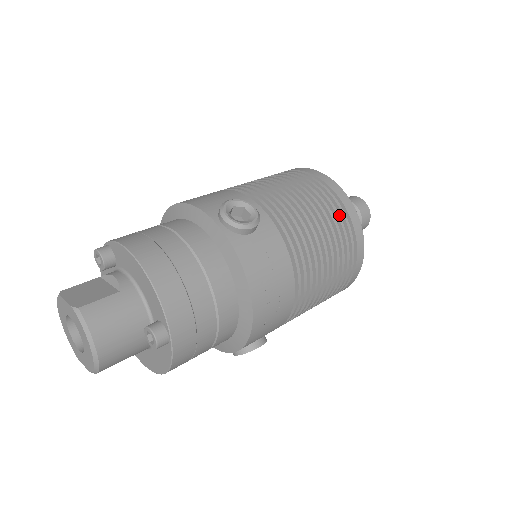
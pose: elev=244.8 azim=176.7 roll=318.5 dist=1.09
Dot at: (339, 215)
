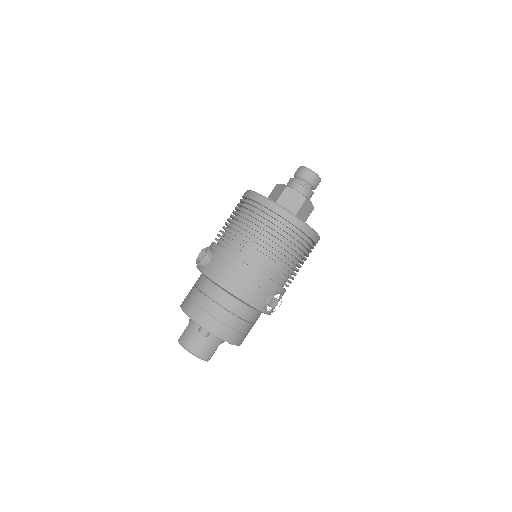
Dot at: (252, 209)
